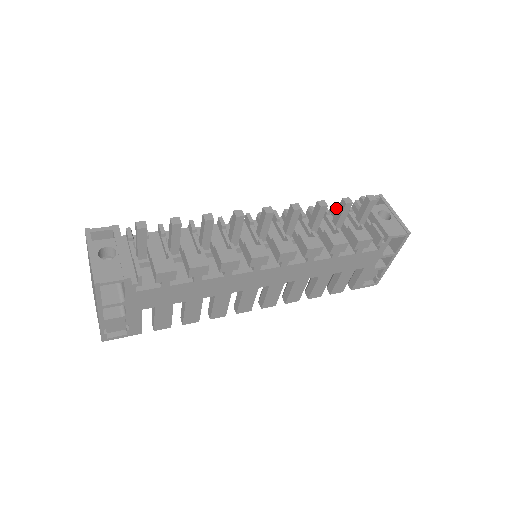
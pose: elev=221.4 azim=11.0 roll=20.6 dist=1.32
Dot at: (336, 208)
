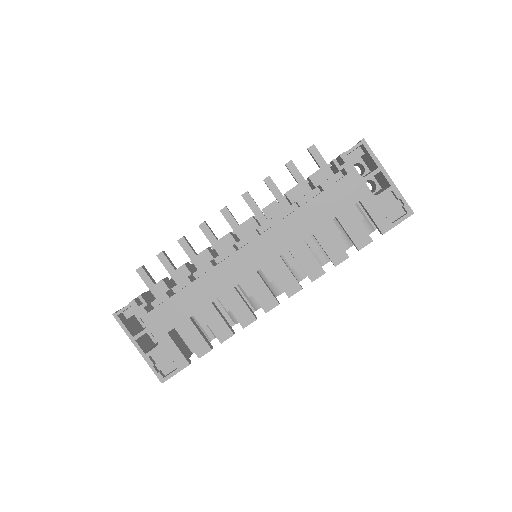
Dot at: occluded
